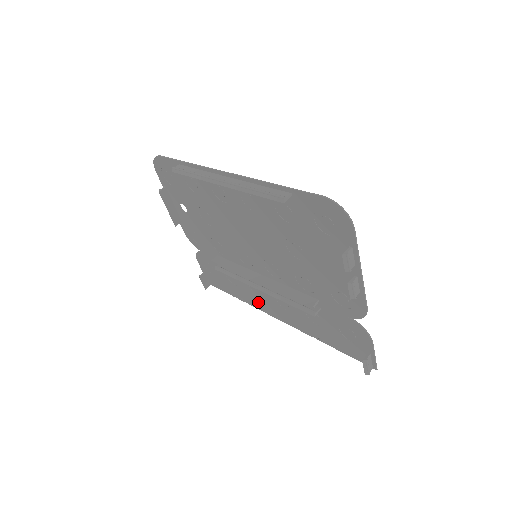
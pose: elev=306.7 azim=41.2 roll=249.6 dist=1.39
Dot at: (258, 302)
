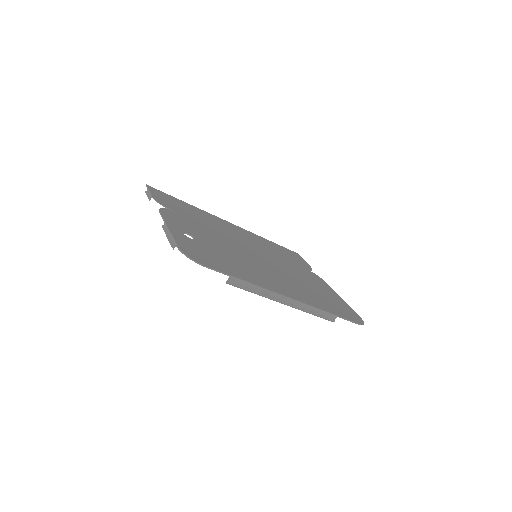
Dot at: (217, 220)
